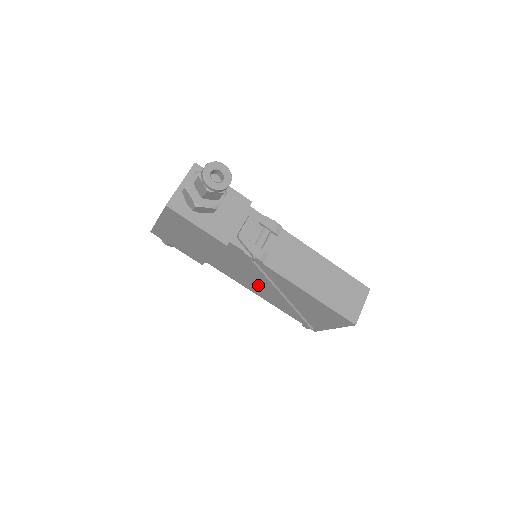
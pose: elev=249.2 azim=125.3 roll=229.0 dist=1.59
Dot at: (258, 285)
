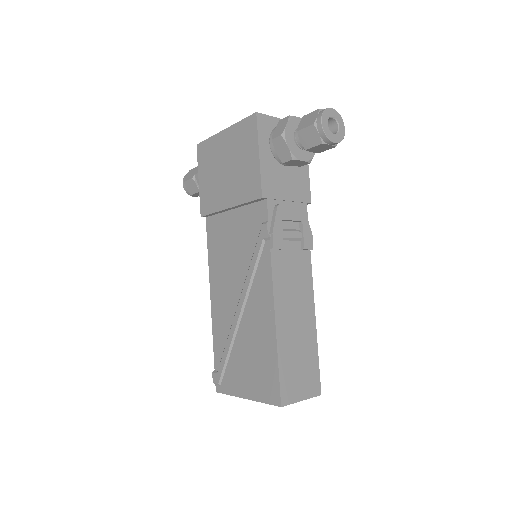
Dot at: (228, 281)
